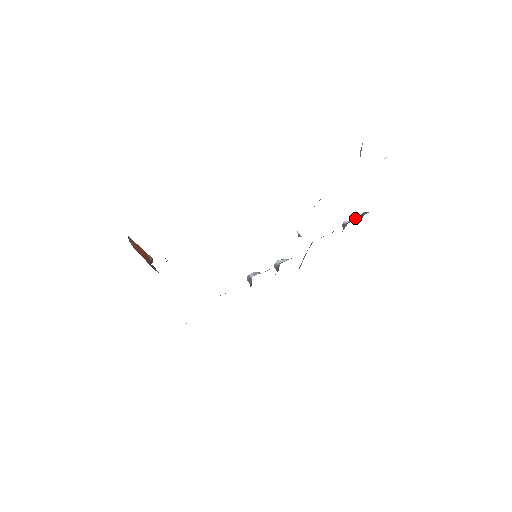
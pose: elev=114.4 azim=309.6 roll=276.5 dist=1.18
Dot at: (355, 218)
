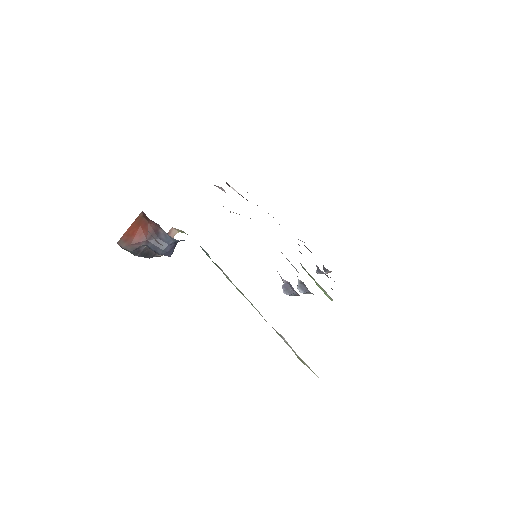
Dot at: occluded
